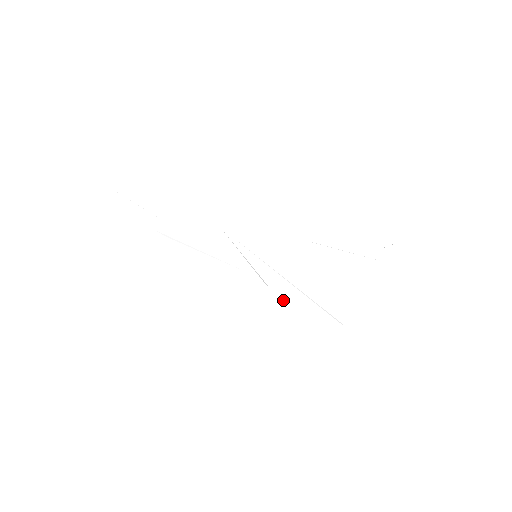
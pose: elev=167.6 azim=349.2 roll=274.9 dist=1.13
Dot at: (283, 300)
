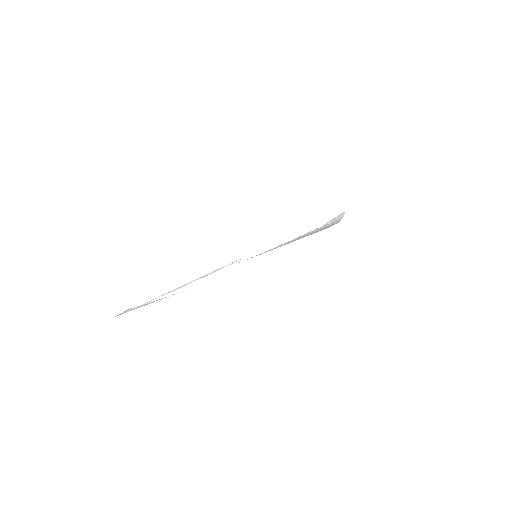
Dot at: occluded
